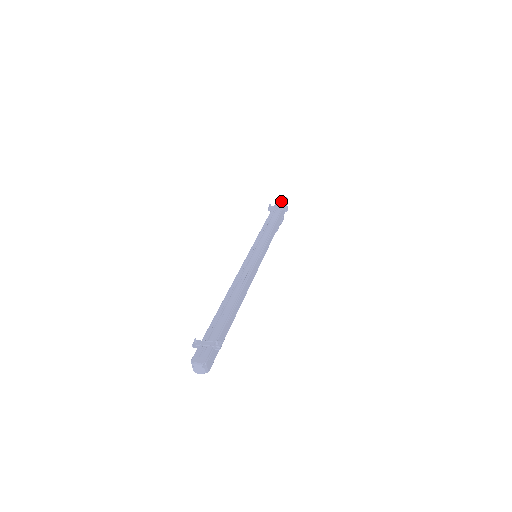
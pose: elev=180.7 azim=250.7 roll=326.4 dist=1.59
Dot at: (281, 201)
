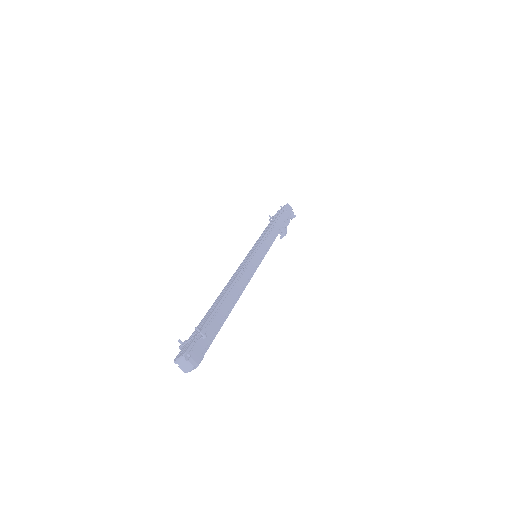
Dot at: (281, 208)
